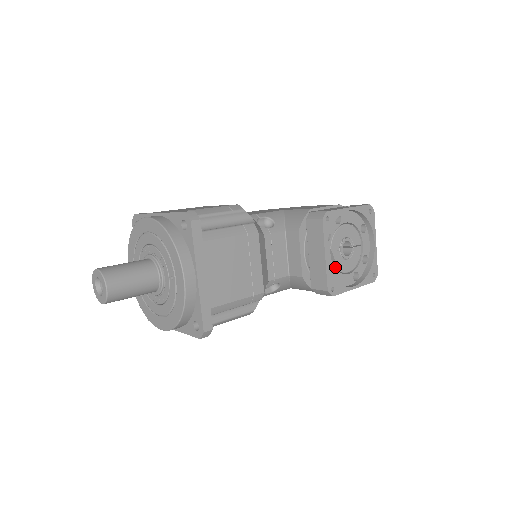
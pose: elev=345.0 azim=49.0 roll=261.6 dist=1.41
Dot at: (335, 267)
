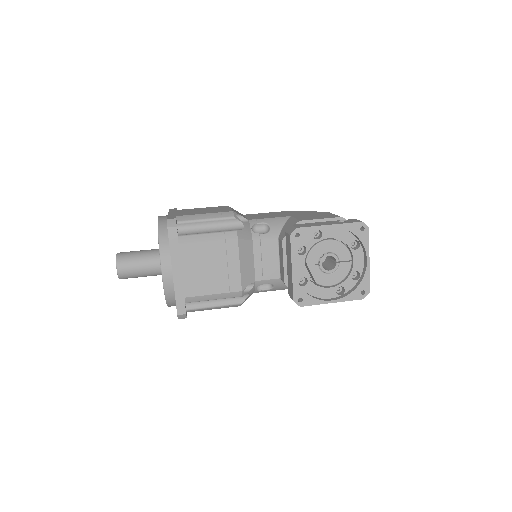
Dot at: (314, 279)
